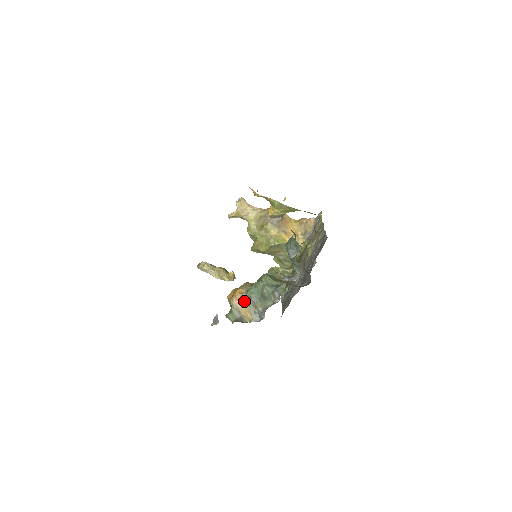
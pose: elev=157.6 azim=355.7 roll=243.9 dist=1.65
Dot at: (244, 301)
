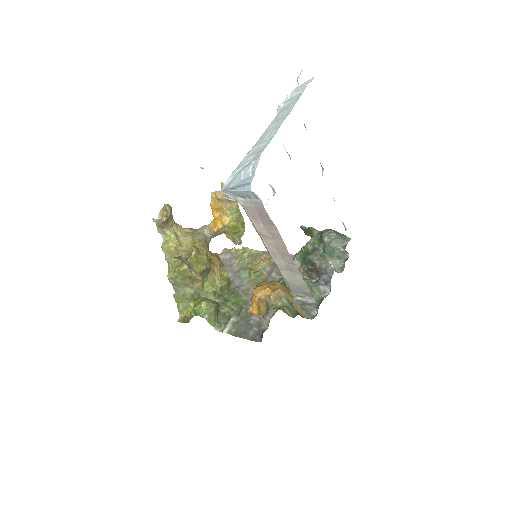
Dot at: (290, 294)
